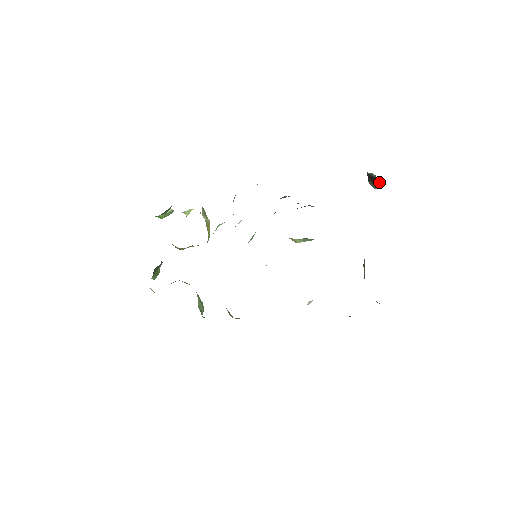
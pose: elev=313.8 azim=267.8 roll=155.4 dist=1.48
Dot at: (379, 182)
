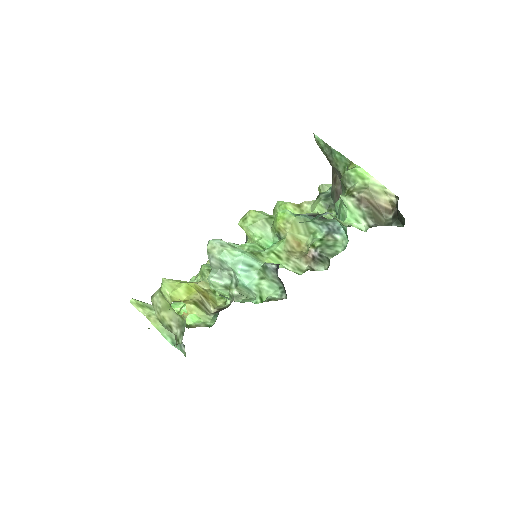
Dot at: occluded
